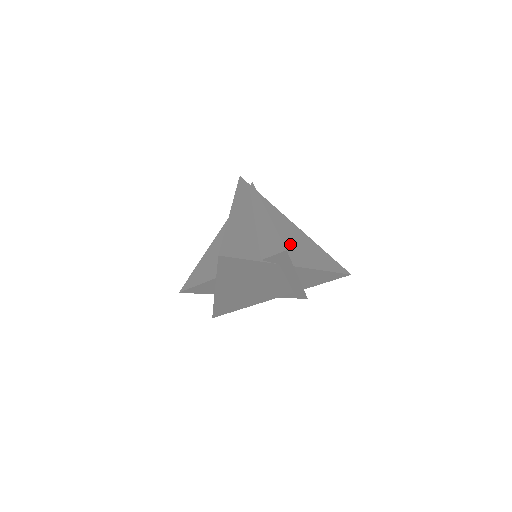
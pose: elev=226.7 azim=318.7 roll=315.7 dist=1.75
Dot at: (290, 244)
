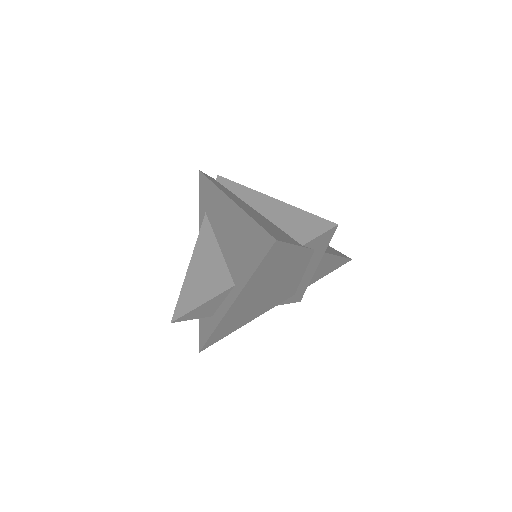
Dot at: occluded
